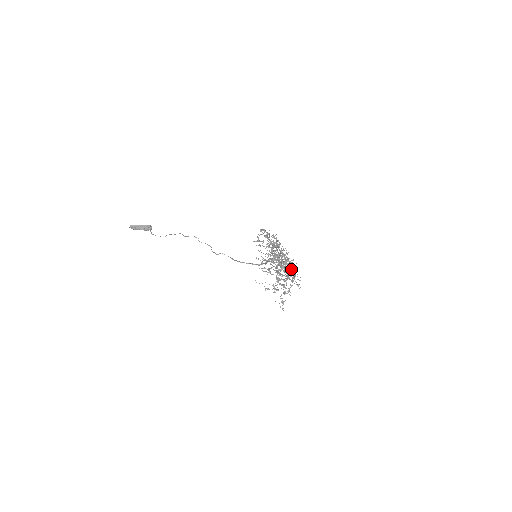
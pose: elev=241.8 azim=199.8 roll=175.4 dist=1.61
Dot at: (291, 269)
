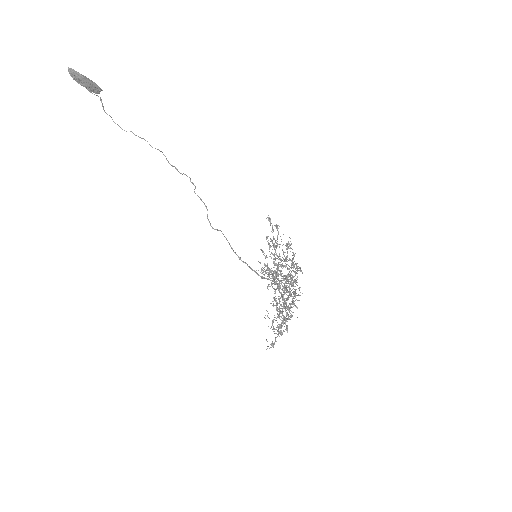
Dot at: occluded
